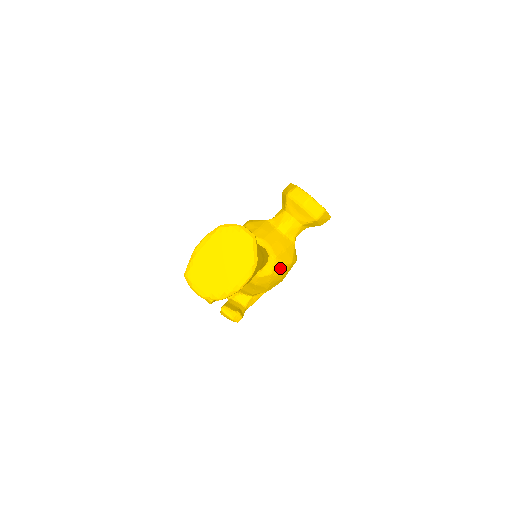
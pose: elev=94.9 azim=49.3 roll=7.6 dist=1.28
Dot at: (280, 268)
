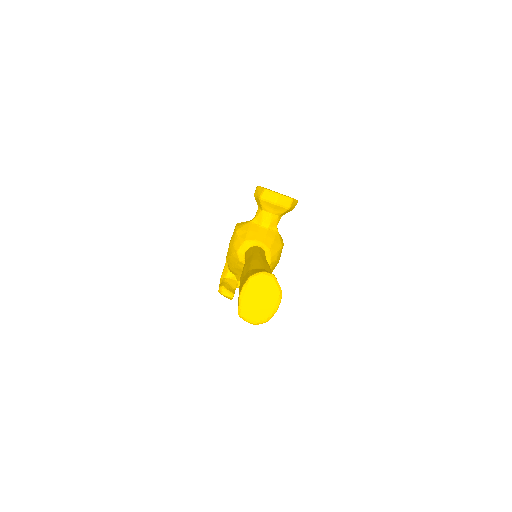
Dot at: (275, 255)
